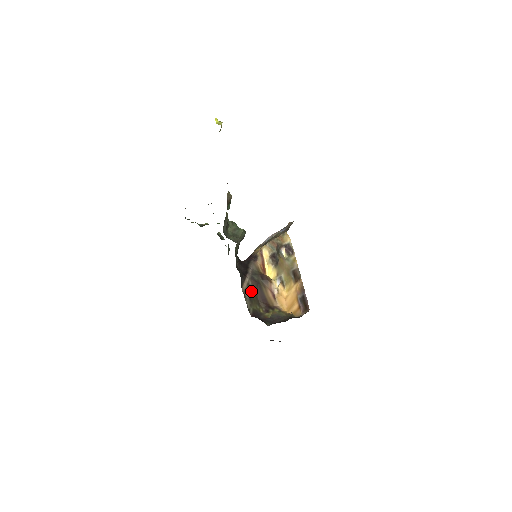
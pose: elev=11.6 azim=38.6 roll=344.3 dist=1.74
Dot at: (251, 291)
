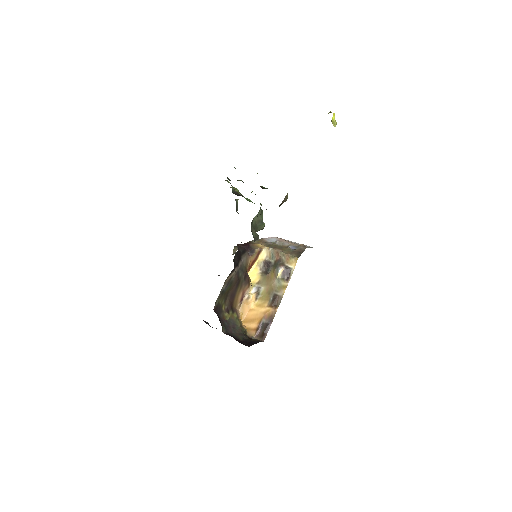
Dot at: (229, 284)
